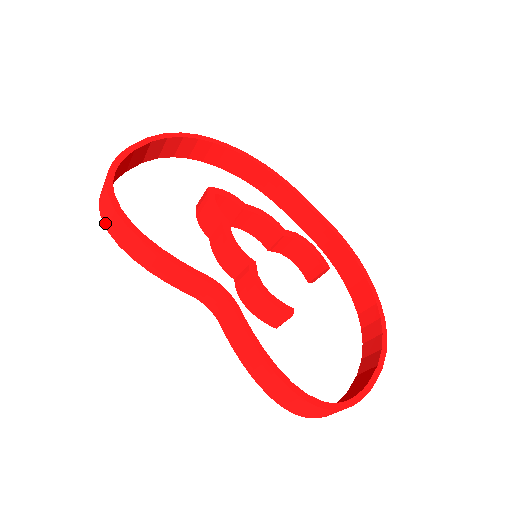
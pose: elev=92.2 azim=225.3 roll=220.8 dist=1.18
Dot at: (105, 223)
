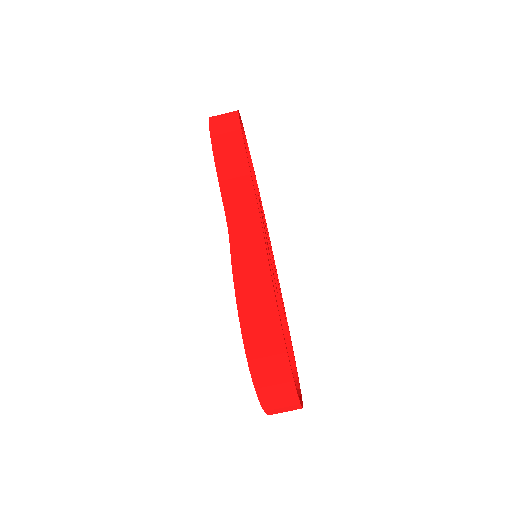
Dot at: (212, 122)
